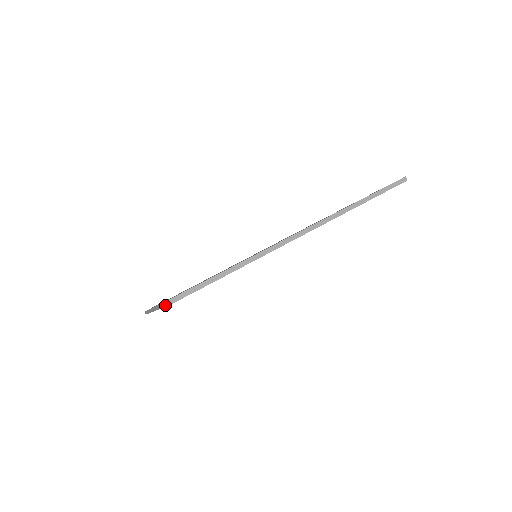
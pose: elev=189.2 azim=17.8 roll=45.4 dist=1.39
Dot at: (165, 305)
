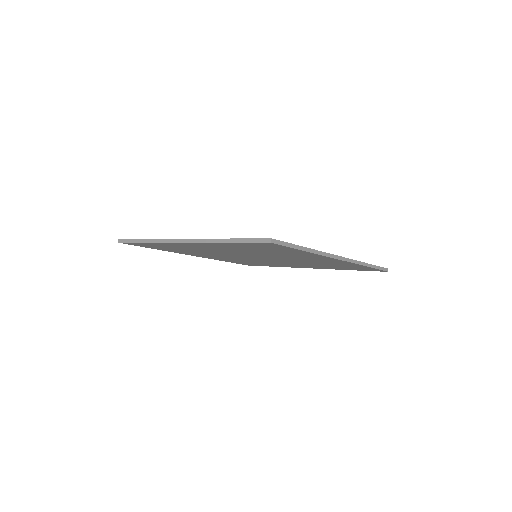
Dot at: (252, 241)
